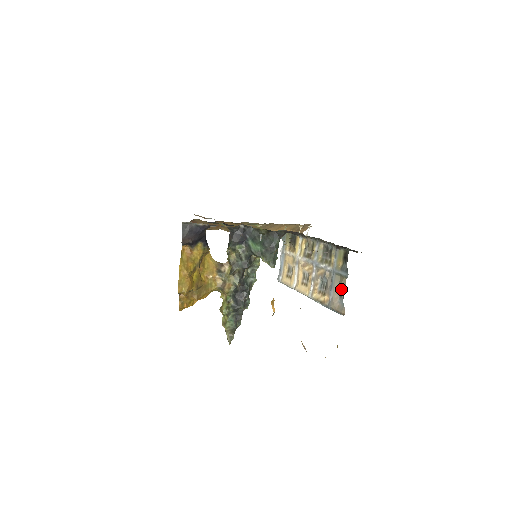
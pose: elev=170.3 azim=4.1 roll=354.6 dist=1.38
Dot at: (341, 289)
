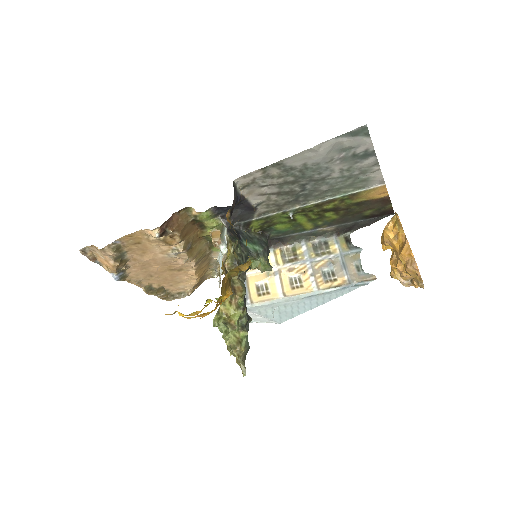
Dot at: (356, 265)
